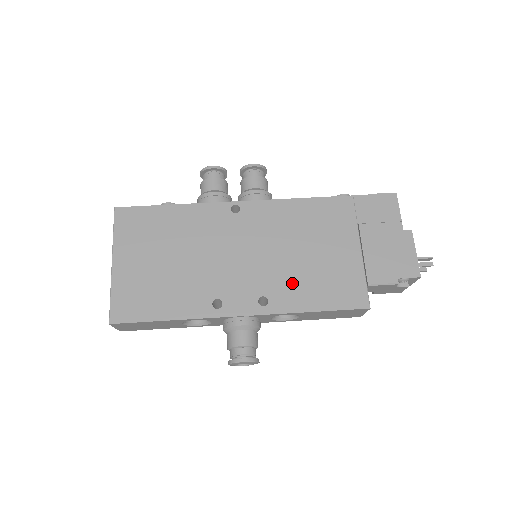
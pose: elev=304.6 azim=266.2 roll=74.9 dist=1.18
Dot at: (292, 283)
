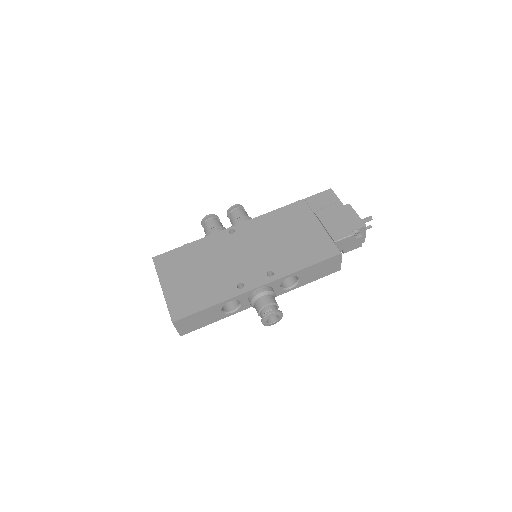
Dot at: (285, 257)
